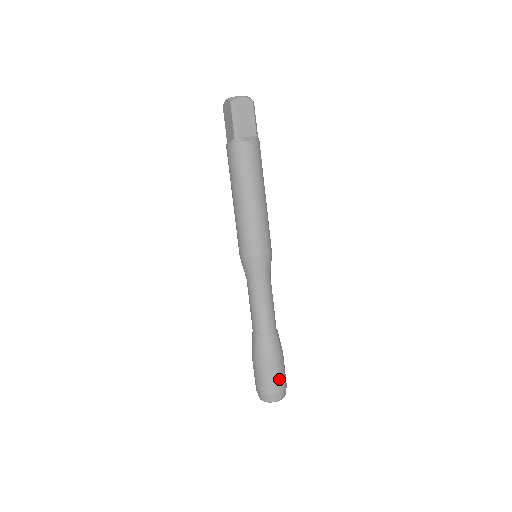
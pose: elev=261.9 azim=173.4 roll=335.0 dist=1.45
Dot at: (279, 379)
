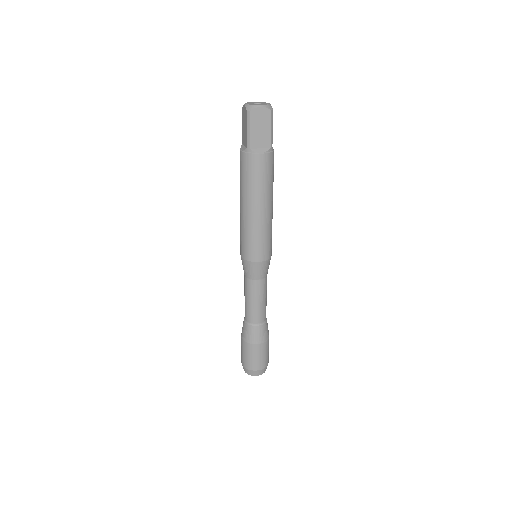
Dot at: (260, 360)
